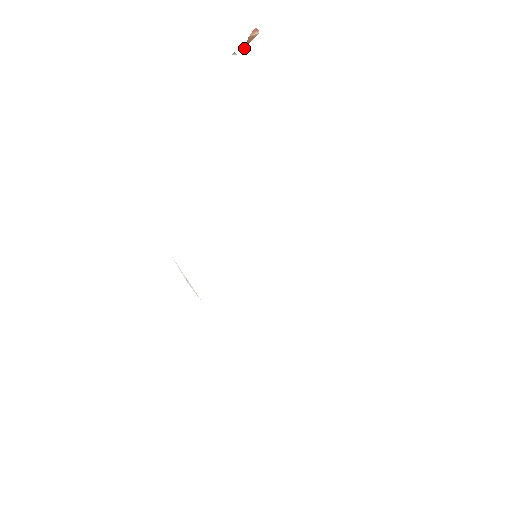
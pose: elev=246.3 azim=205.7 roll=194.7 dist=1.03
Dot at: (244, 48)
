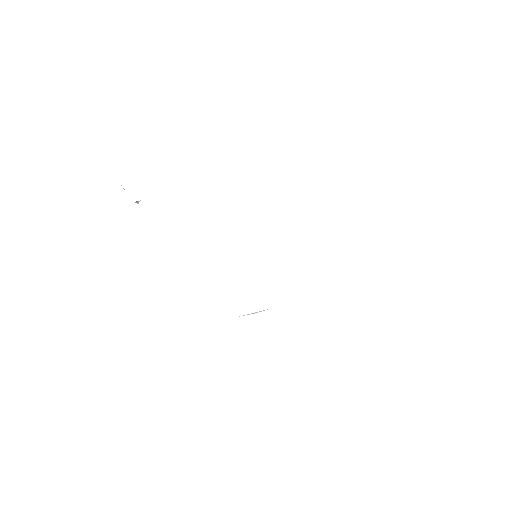
Dot at: occluded
